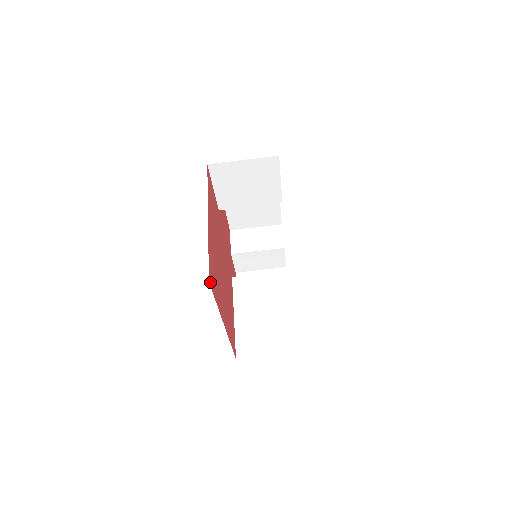
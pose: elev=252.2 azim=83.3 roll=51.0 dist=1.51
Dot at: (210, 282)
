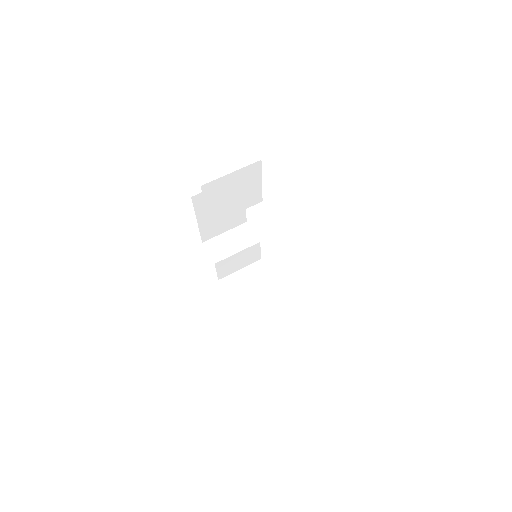
Dot at: occluded
